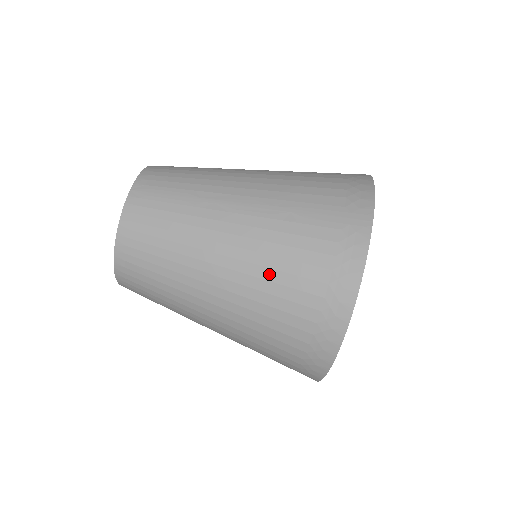
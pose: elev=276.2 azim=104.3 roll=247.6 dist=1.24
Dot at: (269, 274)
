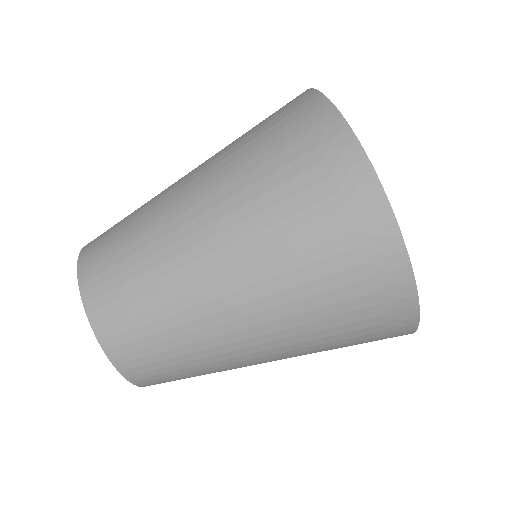
Dot at: (271, 233)
